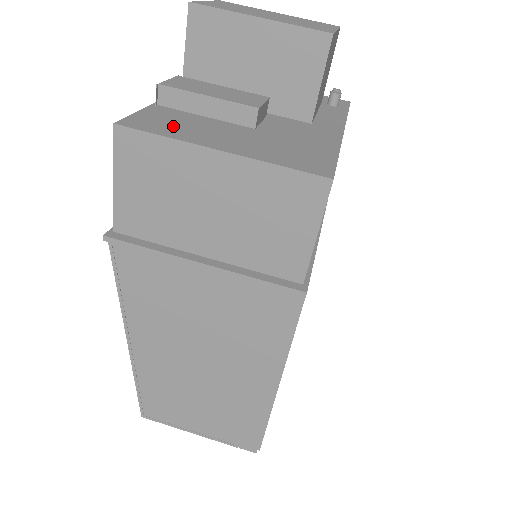
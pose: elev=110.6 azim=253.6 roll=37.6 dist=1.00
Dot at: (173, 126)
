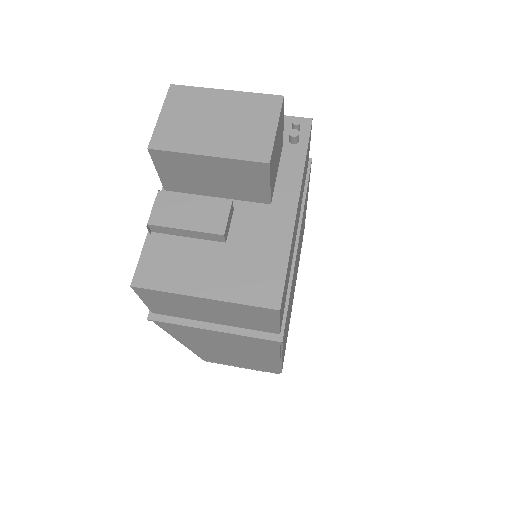
Dot at: (168, 270)
